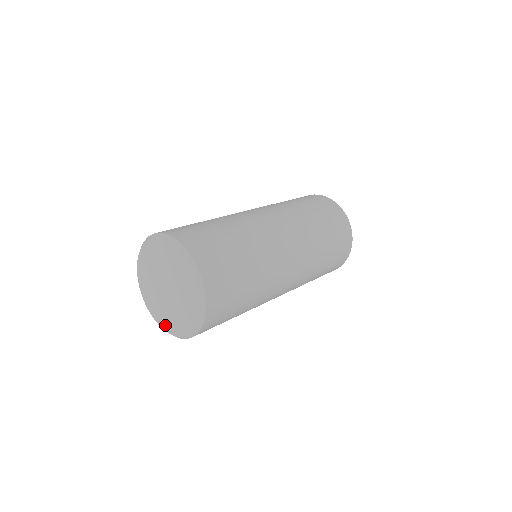
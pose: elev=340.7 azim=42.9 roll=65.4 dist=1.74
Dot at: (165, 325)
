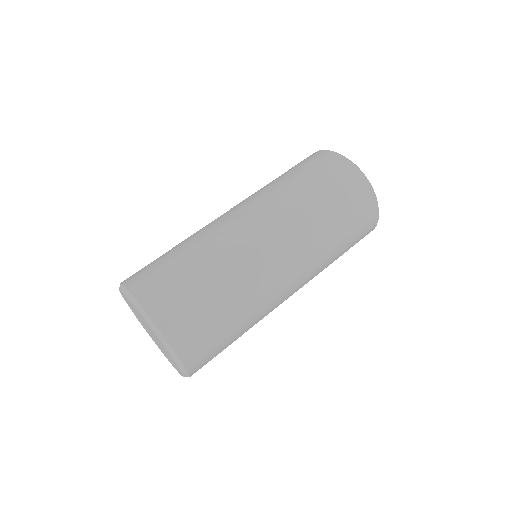
Dot at: (136, 317)
